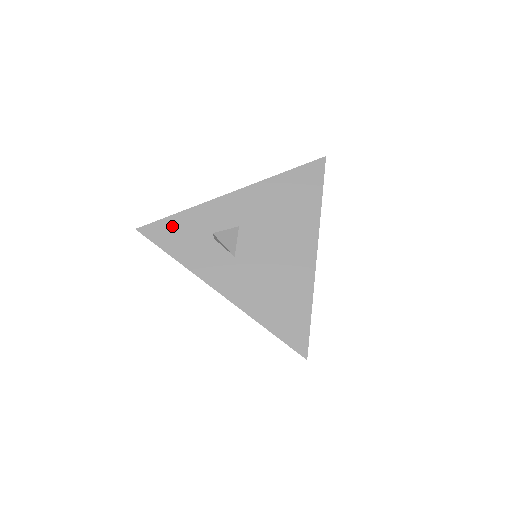
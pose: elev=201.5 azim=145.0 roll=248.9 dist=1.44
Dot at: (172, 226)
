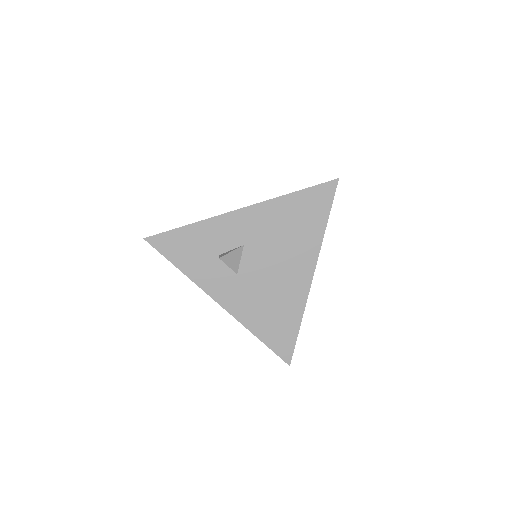
Dot at: (179, 239)
